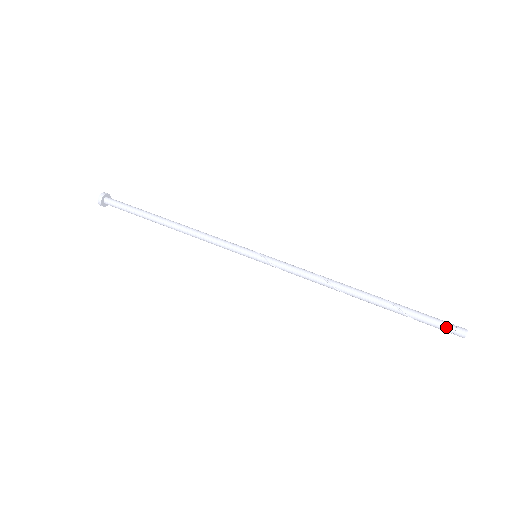
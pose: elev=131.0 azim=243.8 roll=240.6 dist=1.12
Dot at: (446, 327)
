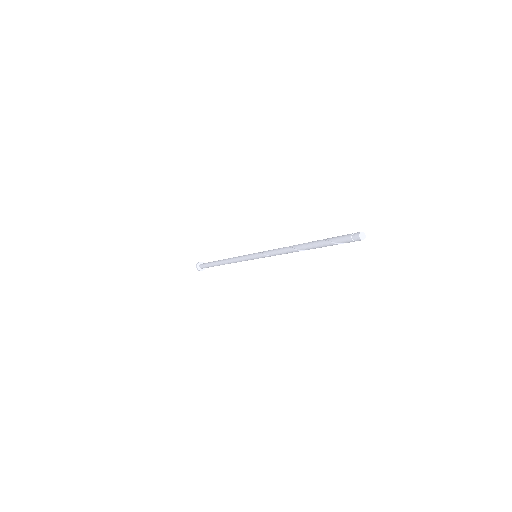
Dot at: (349, 234)
